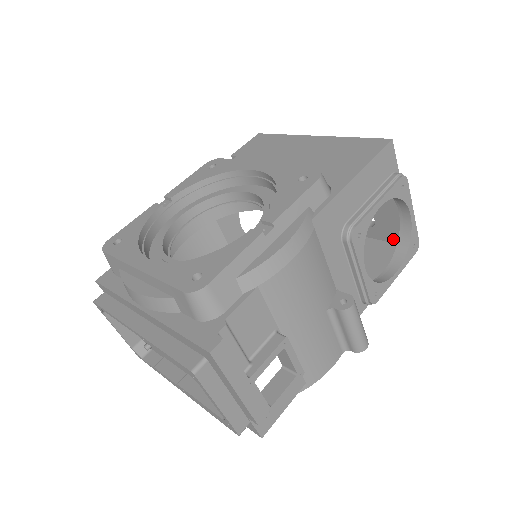
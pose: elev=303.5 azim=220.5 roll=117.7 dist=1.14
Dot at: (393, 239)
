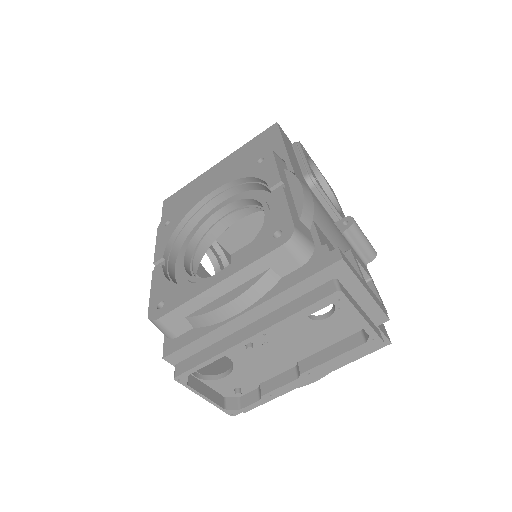
Dot at: occluded
